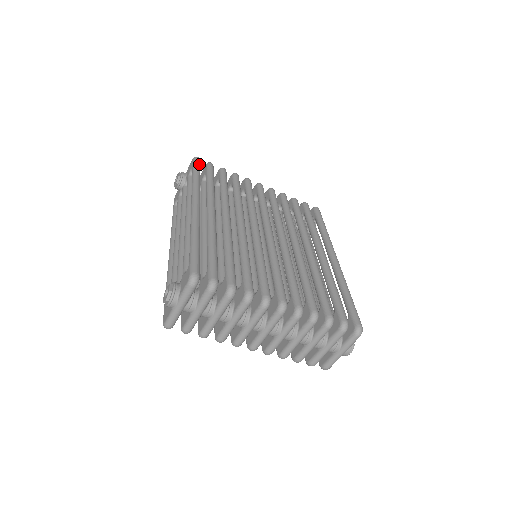
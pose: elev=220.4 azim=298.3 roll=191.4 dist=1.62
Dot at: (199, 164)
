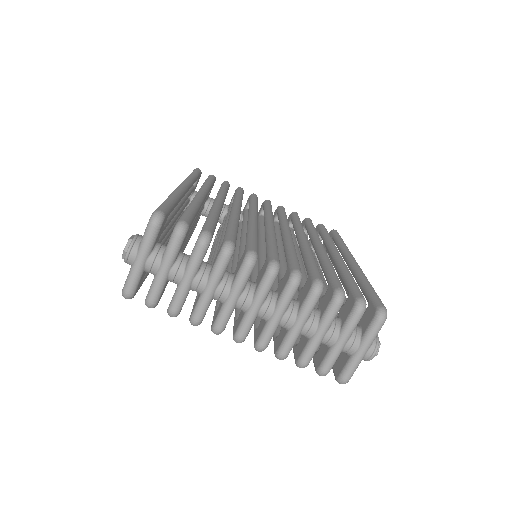
Dot at: (198, 171)
